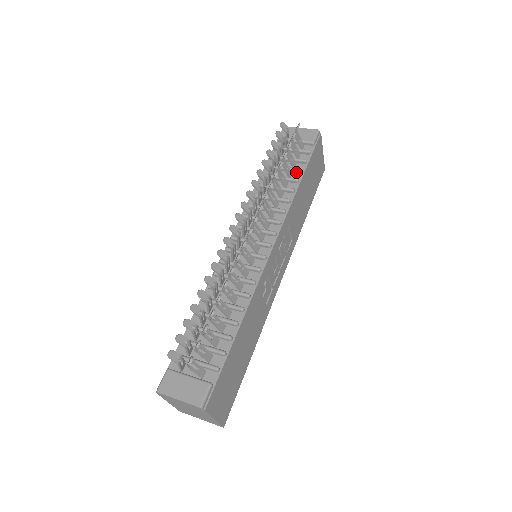
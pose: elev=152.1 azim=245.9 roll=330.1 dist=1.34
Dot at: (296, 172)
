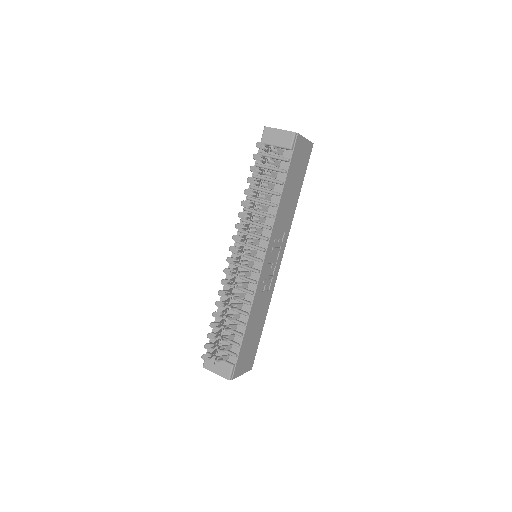
Dot at: (278, 184)
